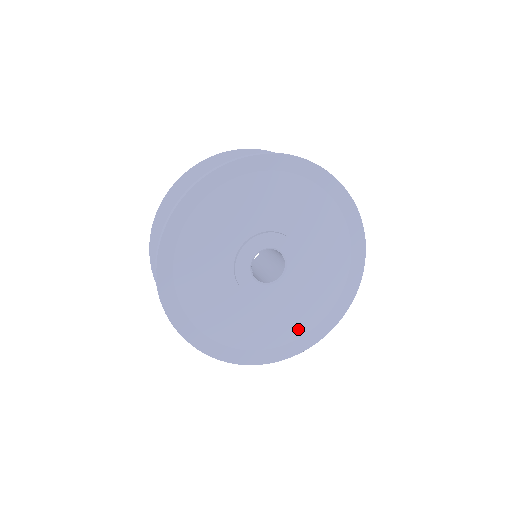
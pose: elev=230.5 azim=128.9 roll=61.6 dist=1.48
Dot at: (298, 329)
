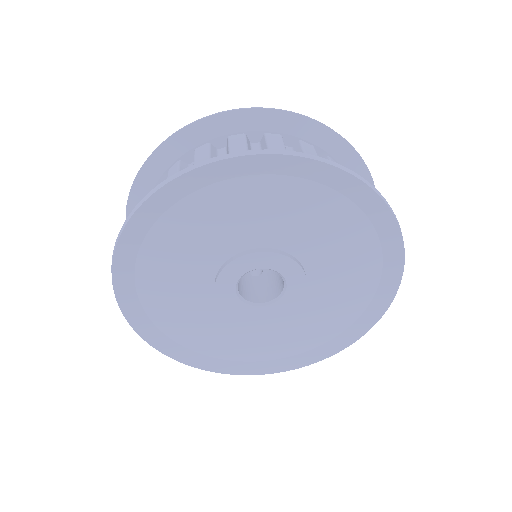
Dot at: (342, 321)
